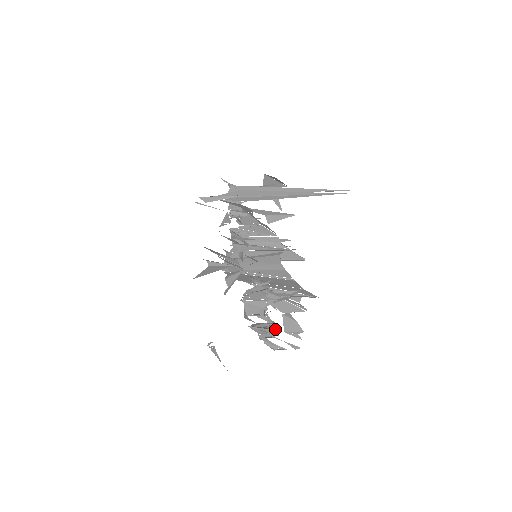
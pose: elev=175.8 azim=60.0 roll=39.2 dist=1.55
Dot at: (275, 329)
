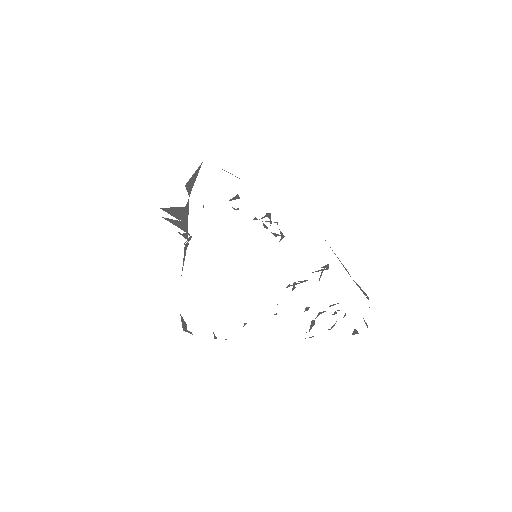
Dot at: occluded
